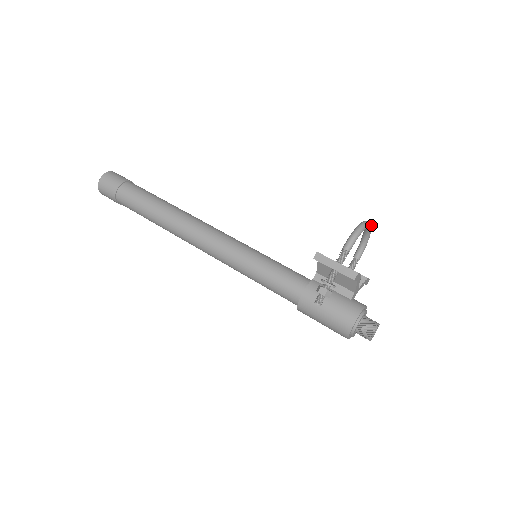
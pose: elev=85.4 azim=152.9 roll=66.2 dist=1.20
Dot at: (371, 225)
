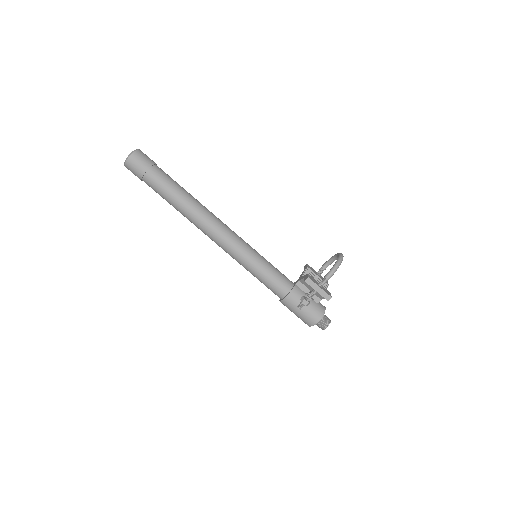
Dot at: occluded
